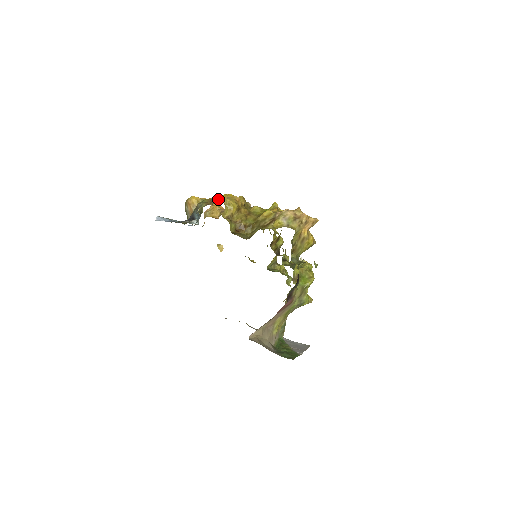
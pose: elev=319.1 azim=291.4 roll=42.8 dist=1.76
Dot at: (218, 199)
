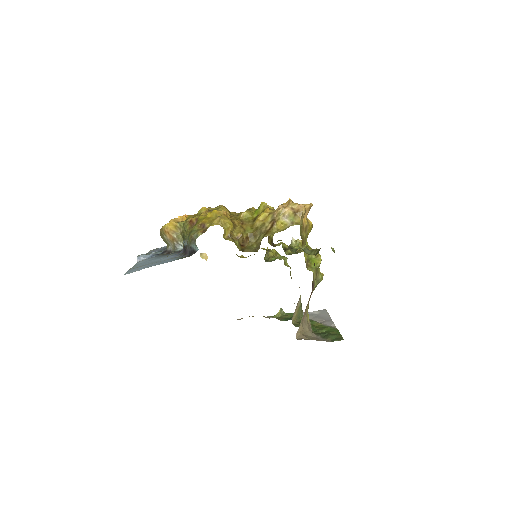
Dot at: (207, 221)
